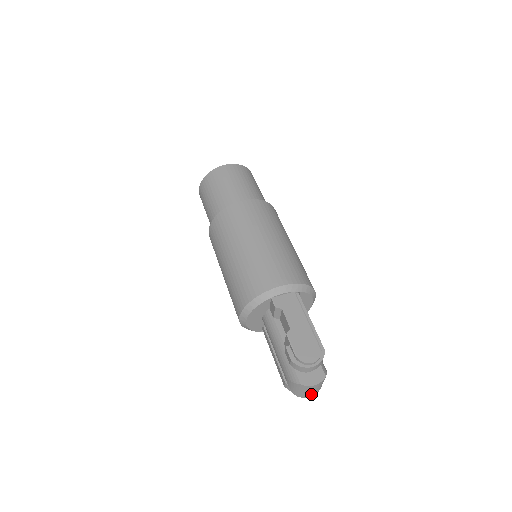
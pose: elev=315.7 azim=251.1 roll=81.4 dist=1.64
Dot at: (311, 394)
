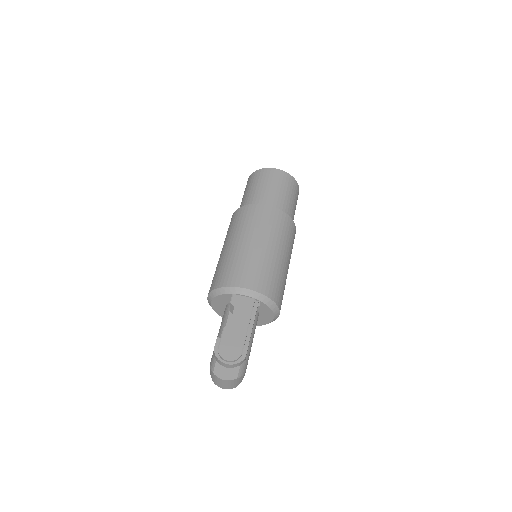
Dot at: (223, 386)
